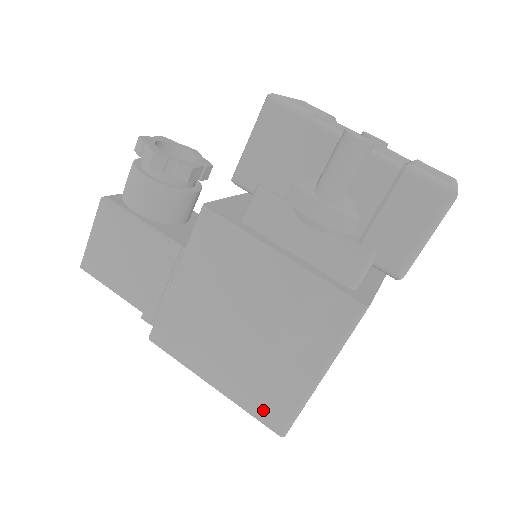
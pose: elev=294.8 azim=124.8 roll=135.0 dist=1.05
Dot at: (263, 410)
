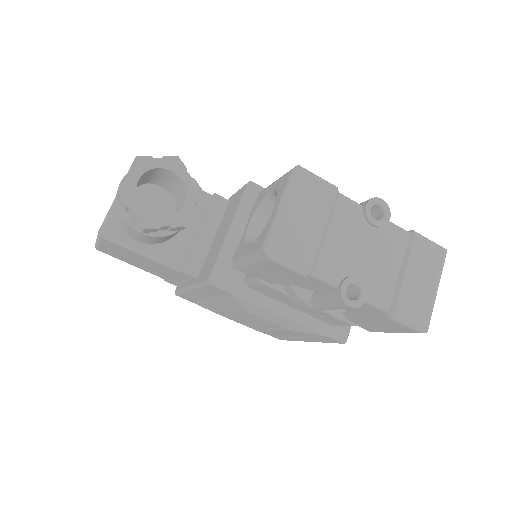
Dot at: (268, 334)
